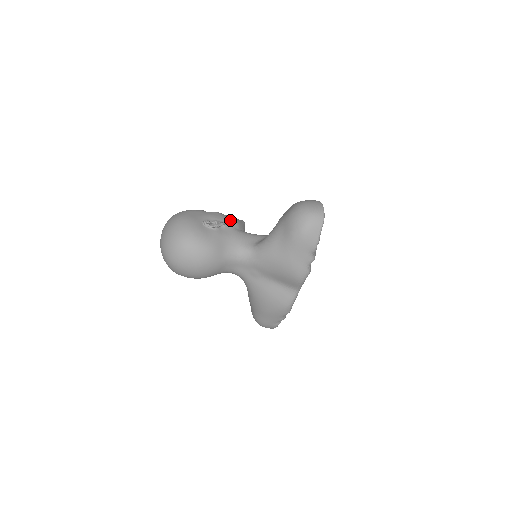
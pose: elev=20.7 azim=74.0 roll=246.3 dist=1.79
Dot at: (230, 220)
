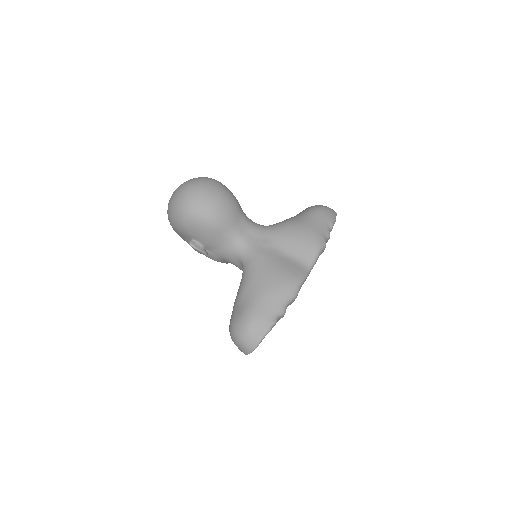
Dot at: occluded
